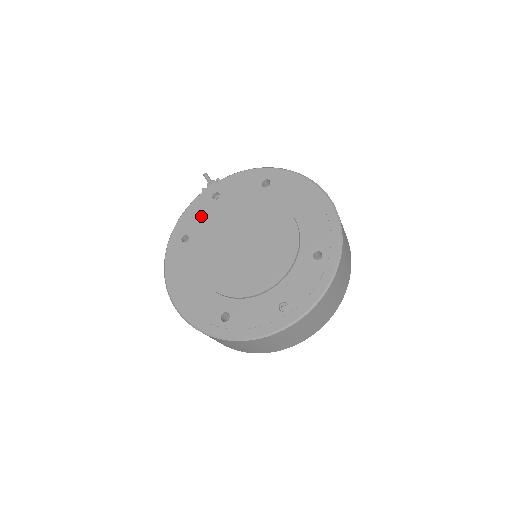
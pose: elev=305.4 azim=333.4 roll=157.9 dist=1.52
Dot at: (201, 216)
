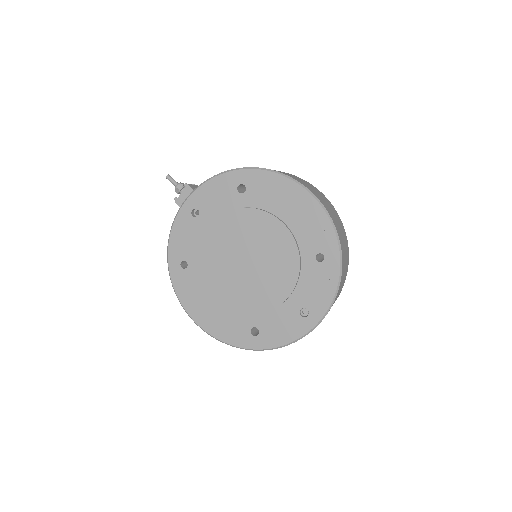
Dot at: (189, 238)
